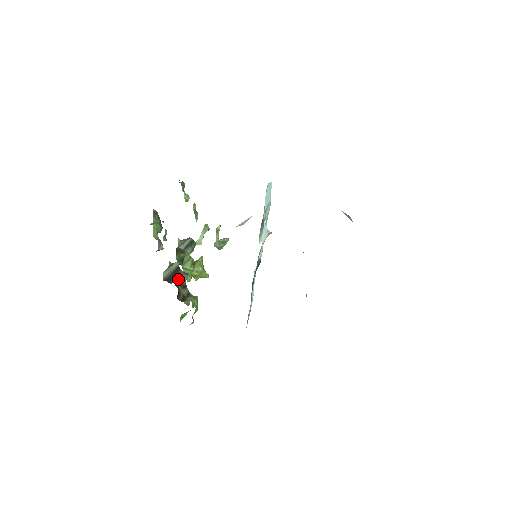
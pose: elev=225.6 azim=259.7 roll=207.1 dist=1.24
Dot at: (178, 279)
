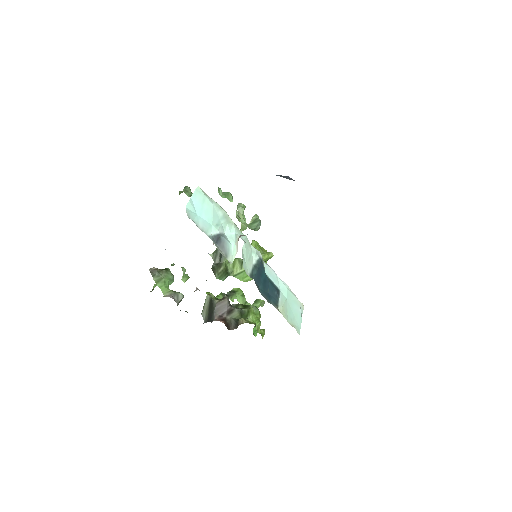
Dot at: (218, 311)
